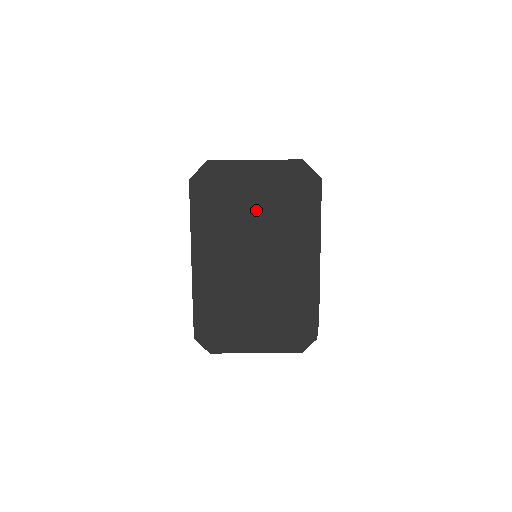
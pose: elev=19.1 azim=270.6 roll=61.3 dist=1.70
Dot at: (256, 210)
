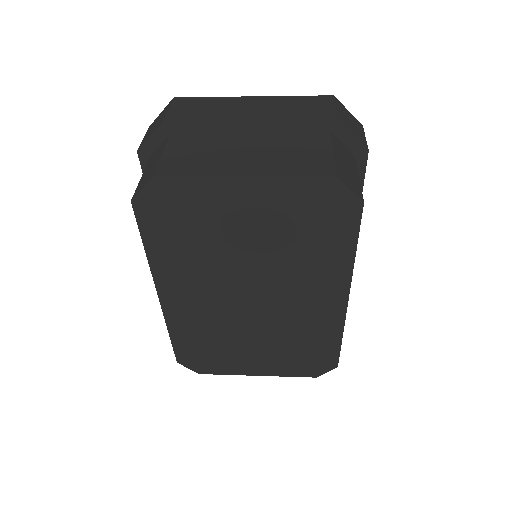
Dot at: (250, 239)
